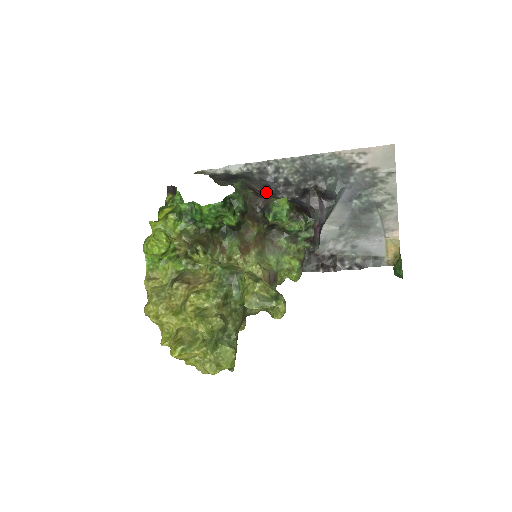
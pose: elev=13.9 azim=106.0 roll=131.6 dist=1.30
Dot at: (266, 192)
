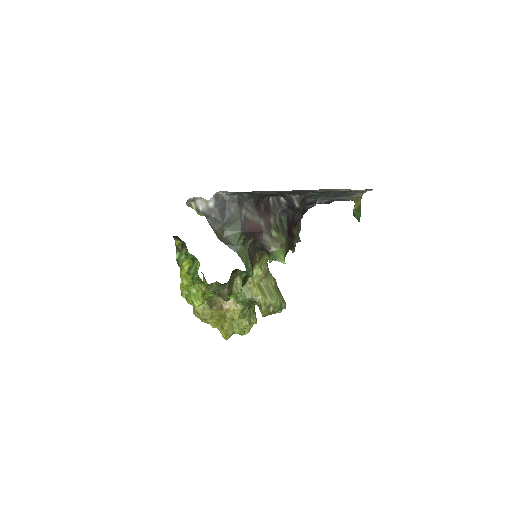
Dot at: (258, 214)
